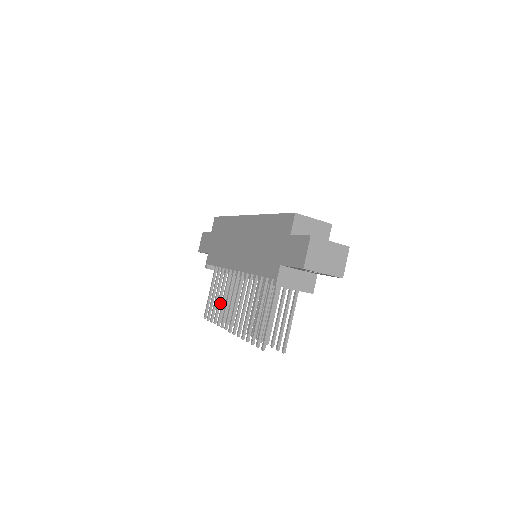
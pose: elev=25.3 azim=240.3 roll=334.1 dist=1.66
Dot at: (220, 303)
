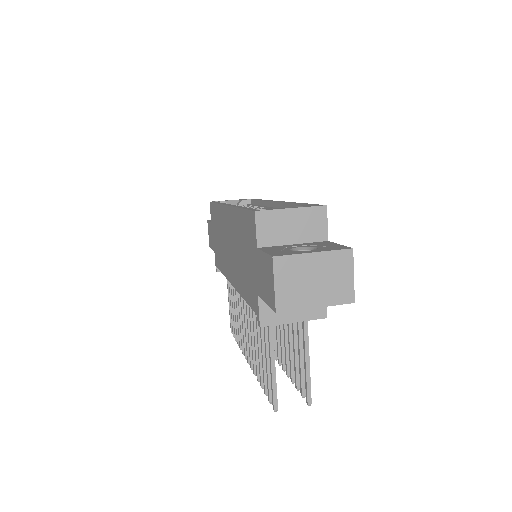
Dot at: occluded
